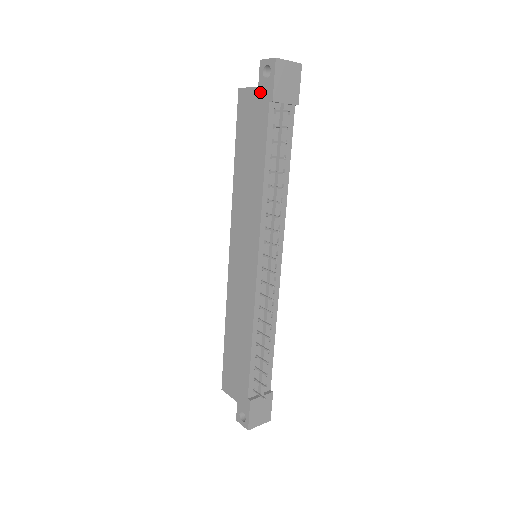
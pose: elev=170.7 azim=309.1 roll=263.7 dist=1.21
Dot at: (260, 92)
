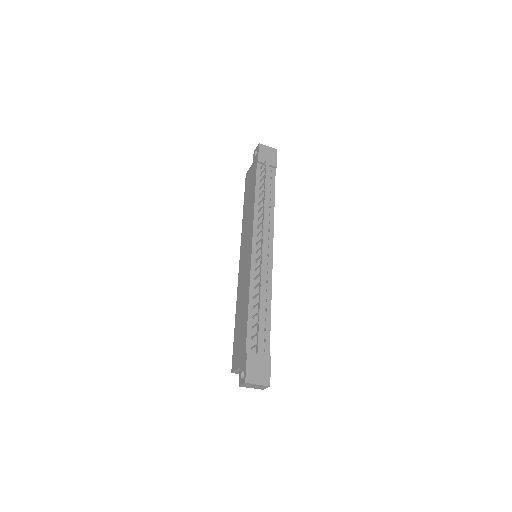
Dot at: (253, 164)
